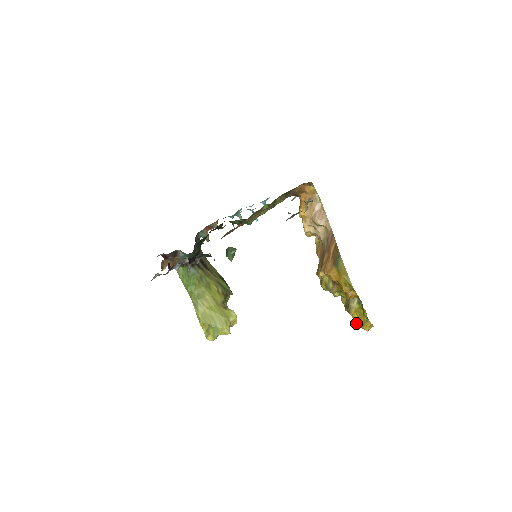
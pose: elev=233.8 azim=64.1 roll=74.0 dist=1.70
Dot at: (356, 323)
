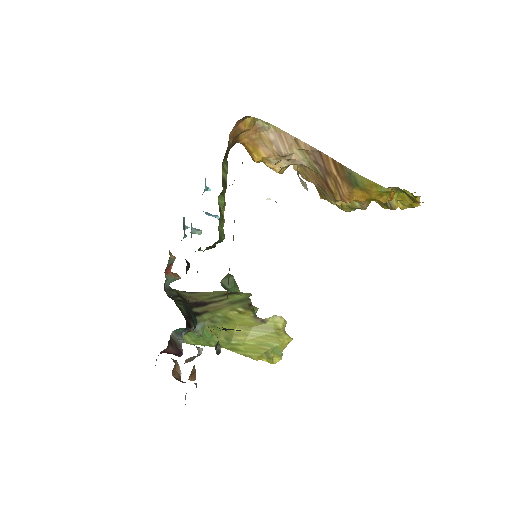
Dot at: (401, 208)
